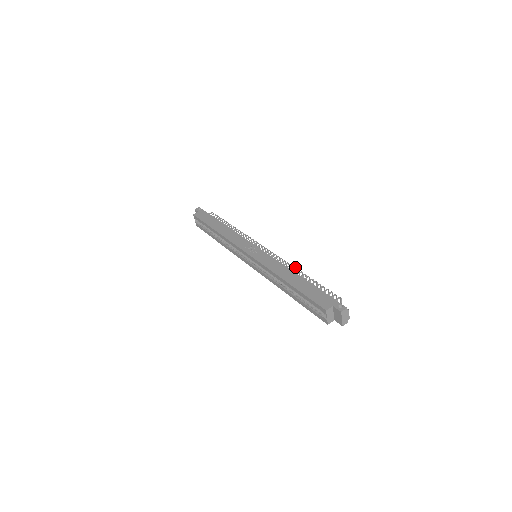
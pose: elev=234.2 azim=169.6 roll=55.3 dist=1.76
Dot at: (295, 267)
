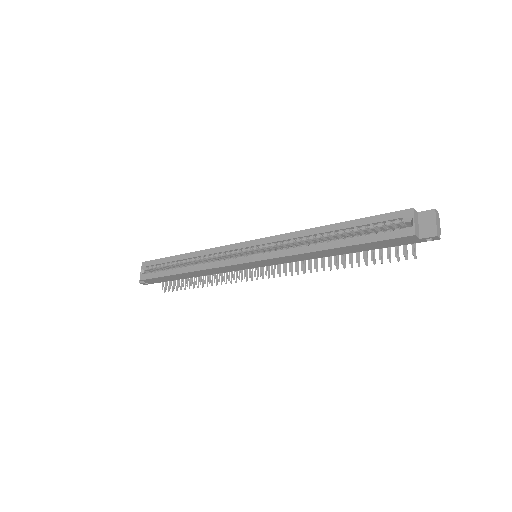
Dot at: occluded
